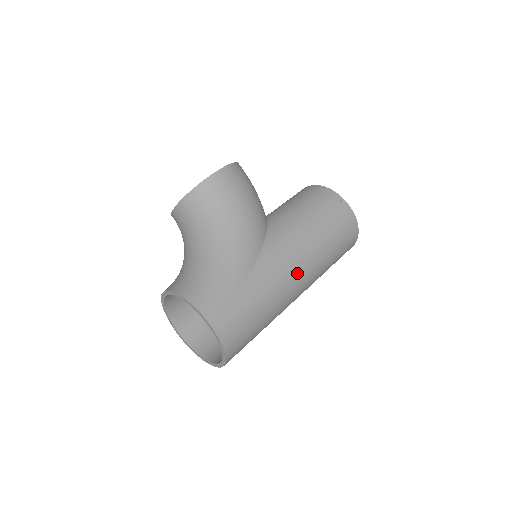
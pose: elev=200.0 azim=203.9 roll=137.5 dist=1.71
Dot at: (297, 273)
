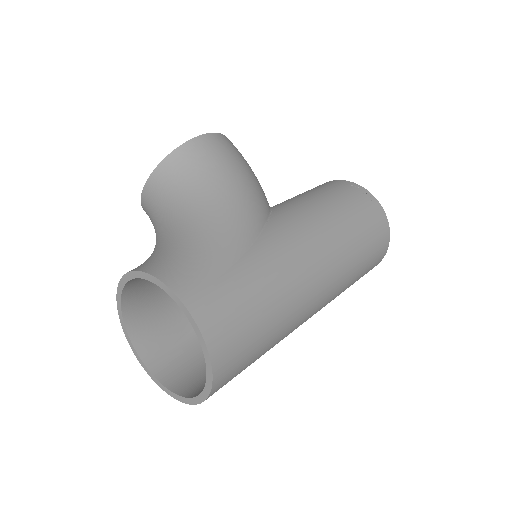
Dot at: (316, 263)
